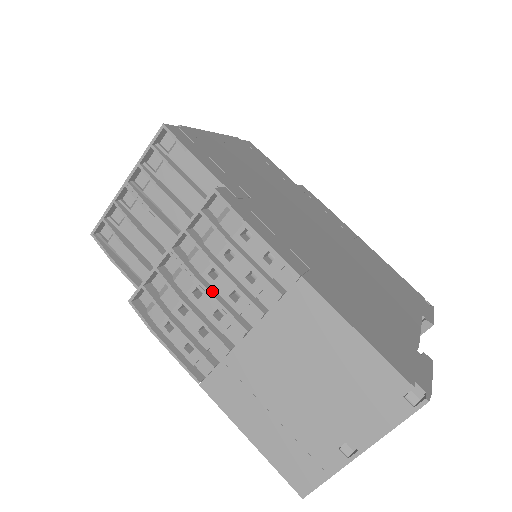
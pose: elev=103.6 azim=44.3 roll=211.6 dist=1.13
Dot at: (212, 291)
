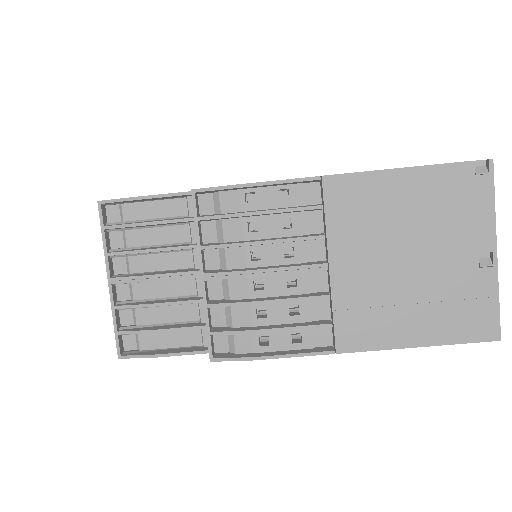
Dot at: (269, 268)
